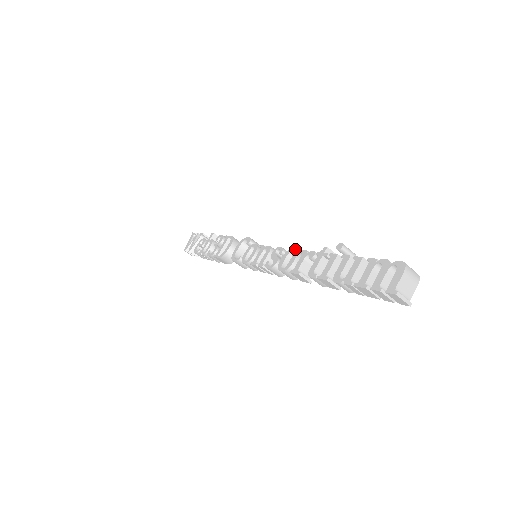
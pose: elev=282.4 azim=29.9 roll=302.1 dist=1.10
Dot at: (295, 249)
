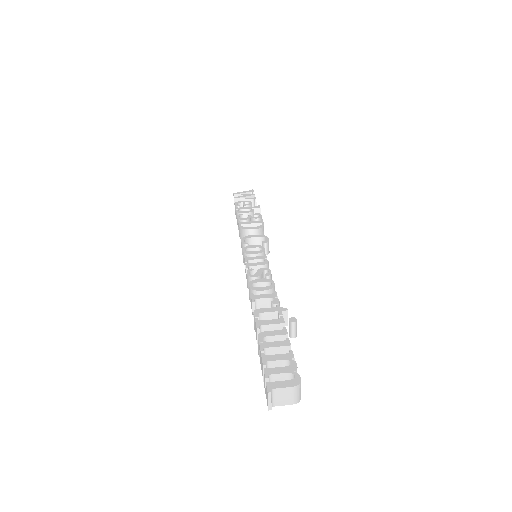
Dot at: (274, 285)
